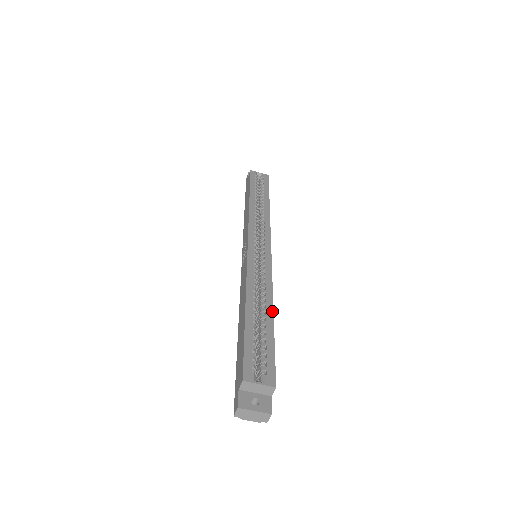
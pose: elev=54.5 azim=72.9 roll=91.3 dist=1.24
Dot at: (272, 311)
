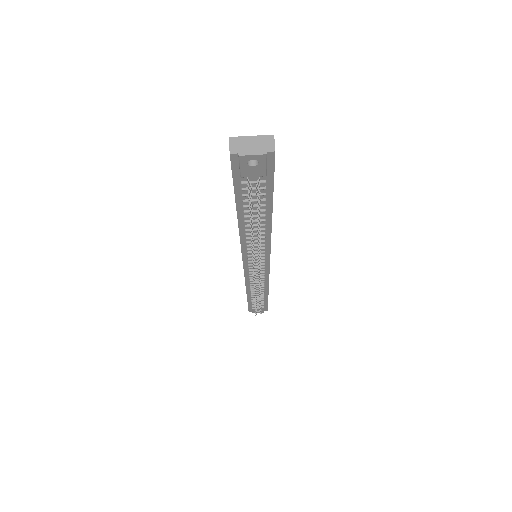
Dot at: occluded
